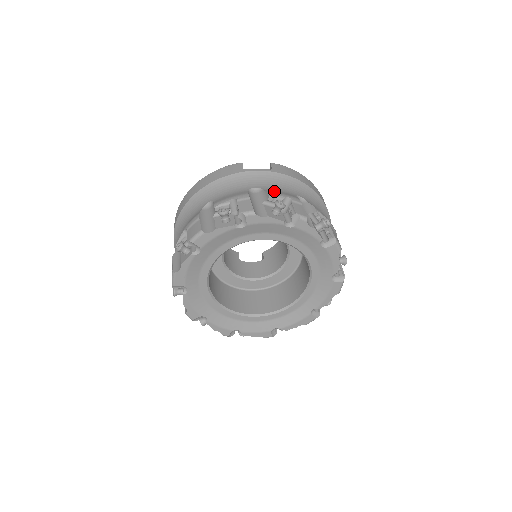
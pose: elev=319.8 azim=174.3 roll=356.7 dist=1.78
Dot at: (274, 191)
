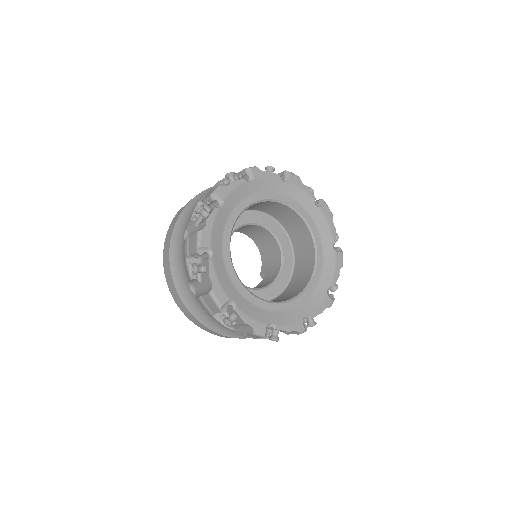
Dot at: occluded
